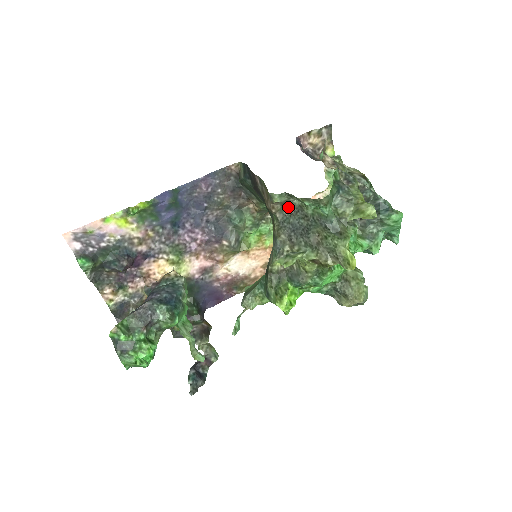
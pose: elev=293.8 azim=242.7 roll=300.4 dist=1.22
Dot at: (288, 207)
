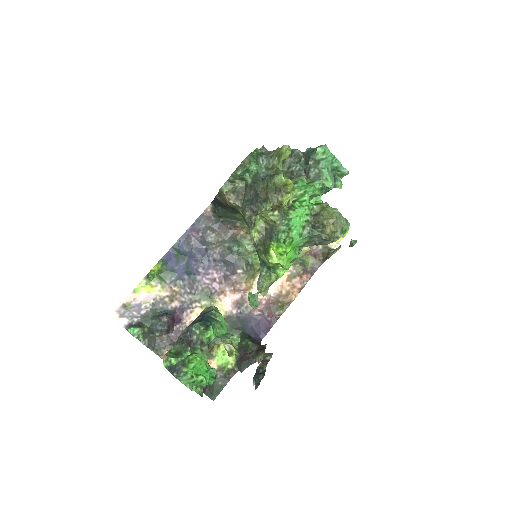
Dot at: (239, 192)
